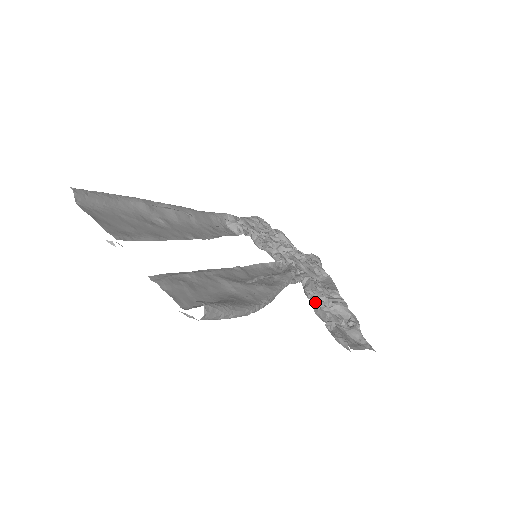
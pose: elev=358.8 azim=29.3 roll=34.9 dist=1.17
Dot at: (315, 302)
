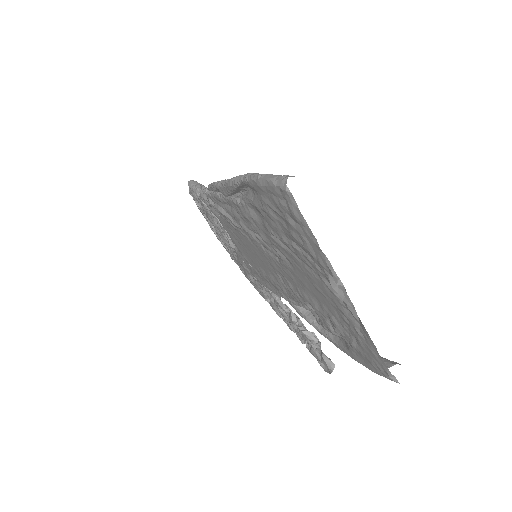
Dot at: (292, 315)
